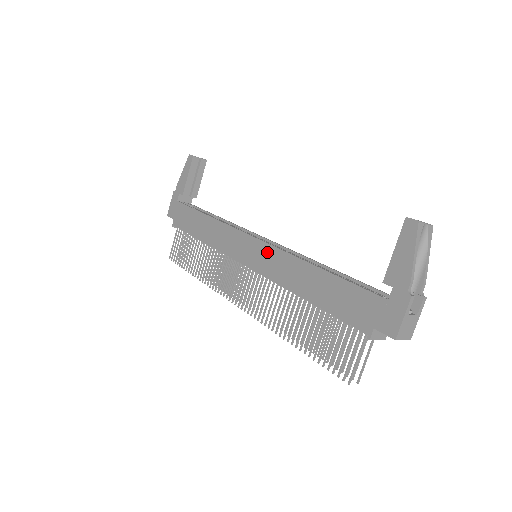
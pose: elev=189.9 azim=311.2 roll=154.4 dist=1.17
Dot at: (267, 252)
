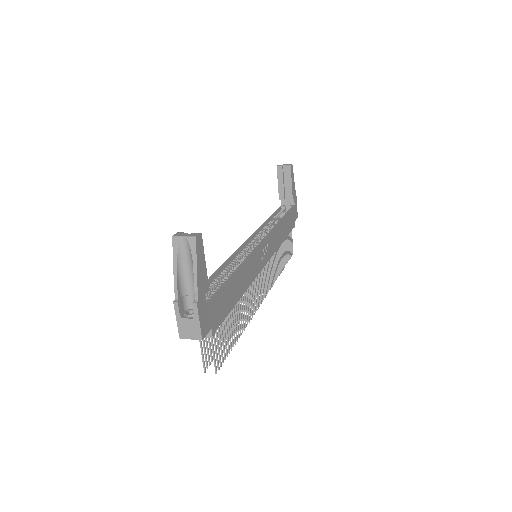
Dot at: occluded
